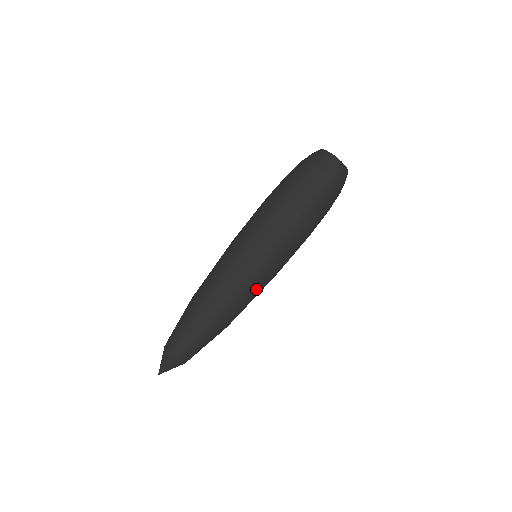
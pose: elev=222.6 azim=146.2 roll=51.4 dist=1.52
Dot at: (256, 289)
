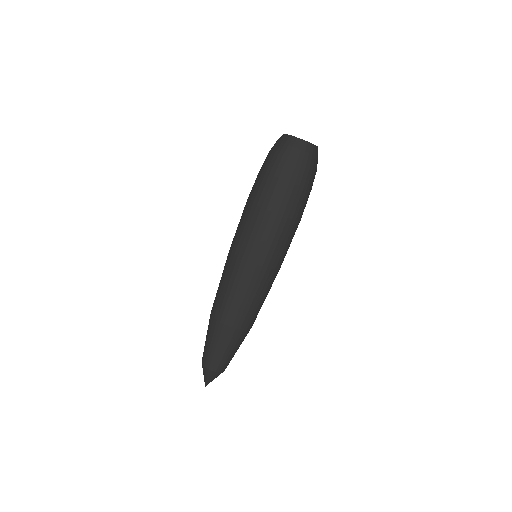
Dot at: (269, 288)
